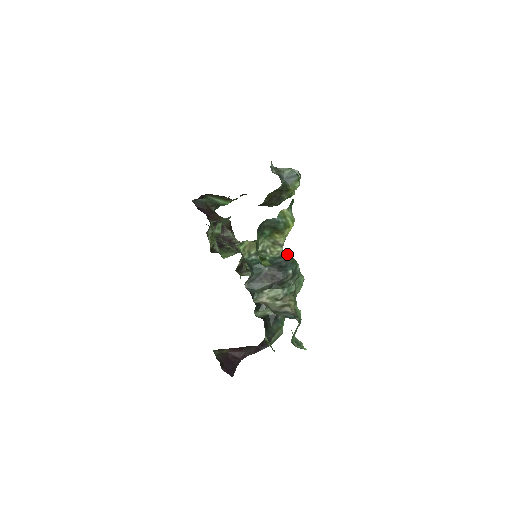
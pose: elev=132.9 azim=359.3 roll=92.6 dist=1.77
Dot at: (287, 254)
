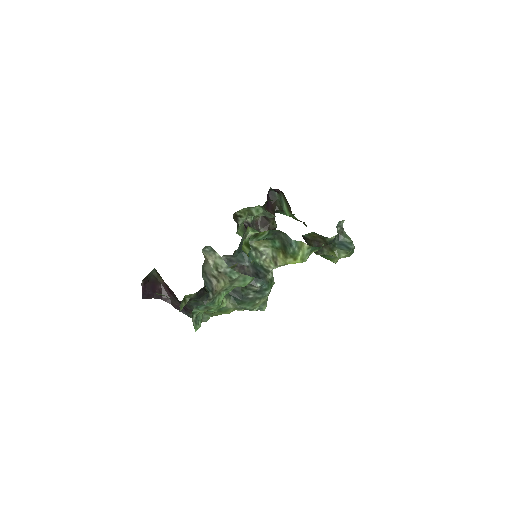
Dot at: (272, 275)
